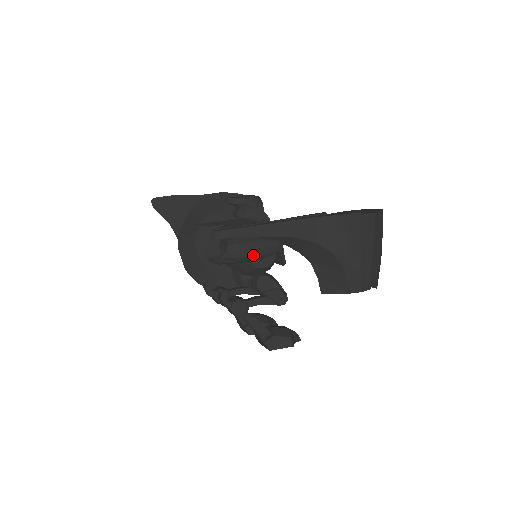
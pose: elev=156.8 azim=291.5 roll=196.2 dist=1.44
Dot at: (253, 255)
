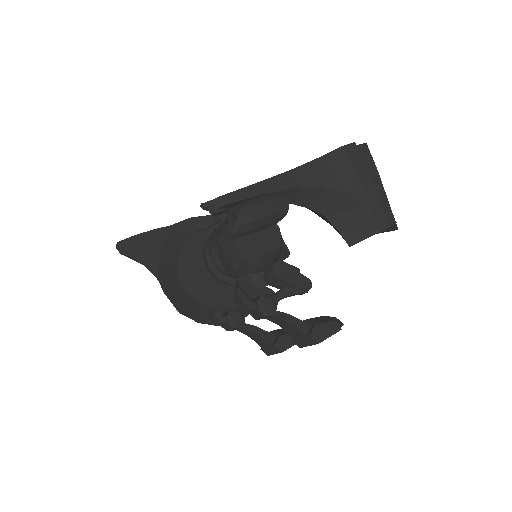
Dot at: (267, 215)
